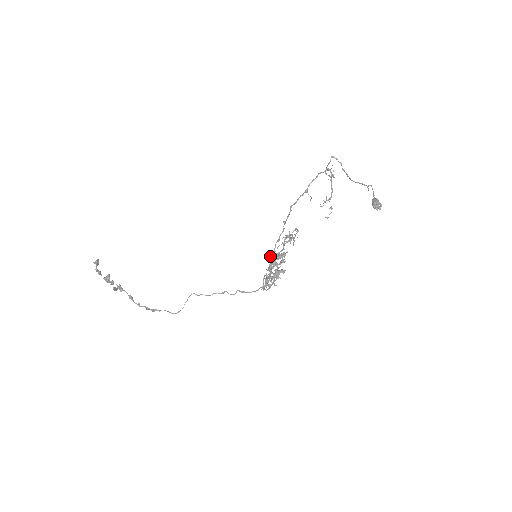
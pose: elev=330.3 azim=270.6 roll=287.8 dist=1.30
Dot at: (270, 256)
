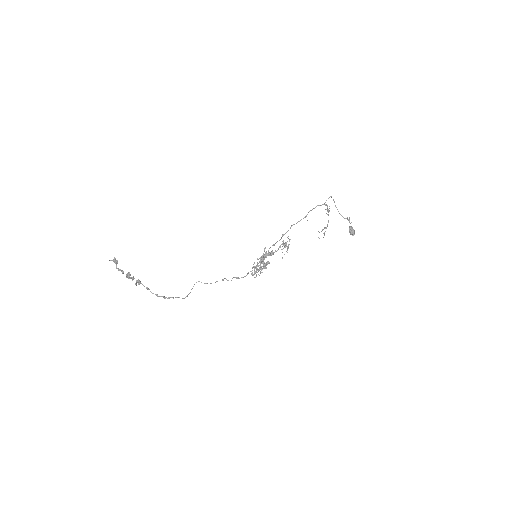
Dot at: (264, 254)
